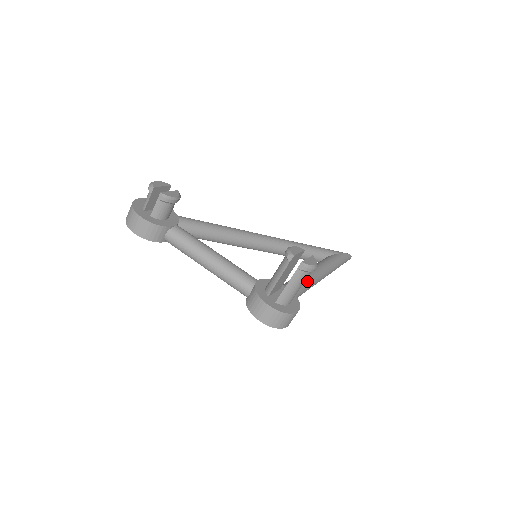
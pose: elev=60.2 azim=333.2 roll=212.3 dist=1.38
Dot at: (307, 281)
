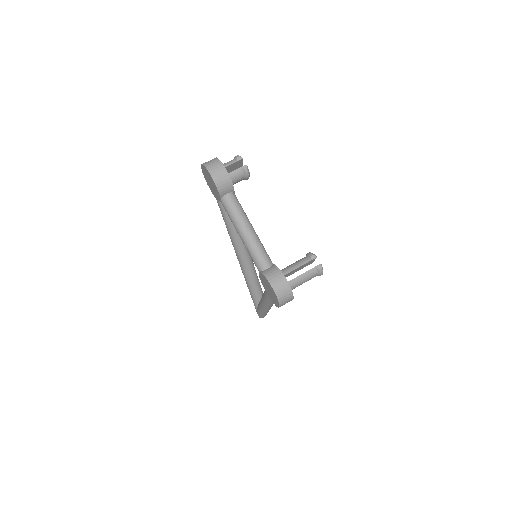
Dot at: occluded
